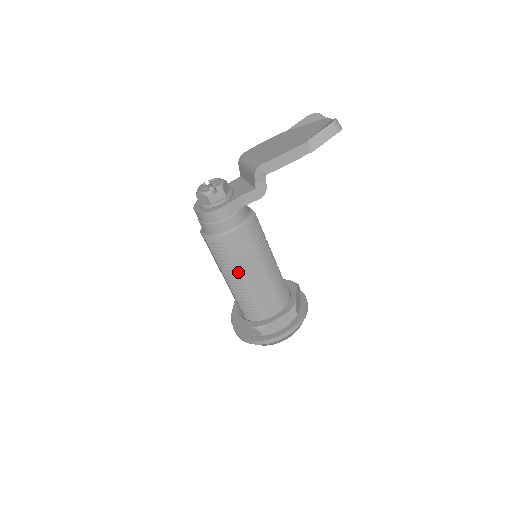
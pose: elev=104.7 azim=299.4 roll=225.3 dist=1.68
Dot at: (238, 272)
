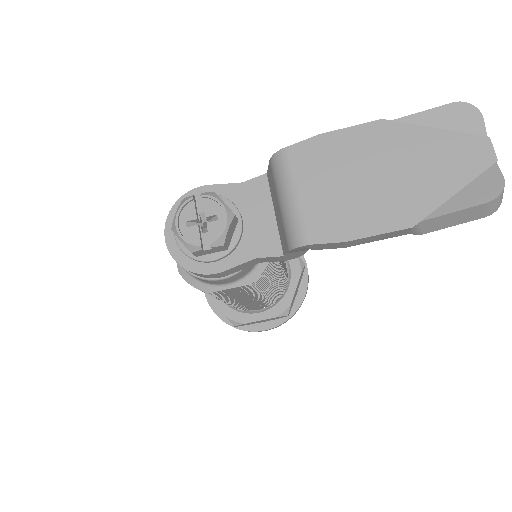
Dot at: (221, 300)
